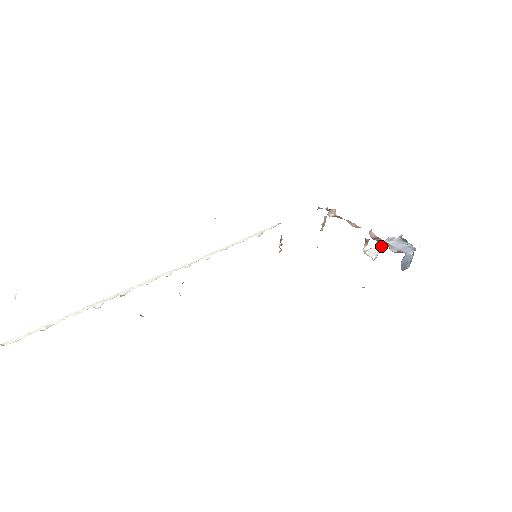
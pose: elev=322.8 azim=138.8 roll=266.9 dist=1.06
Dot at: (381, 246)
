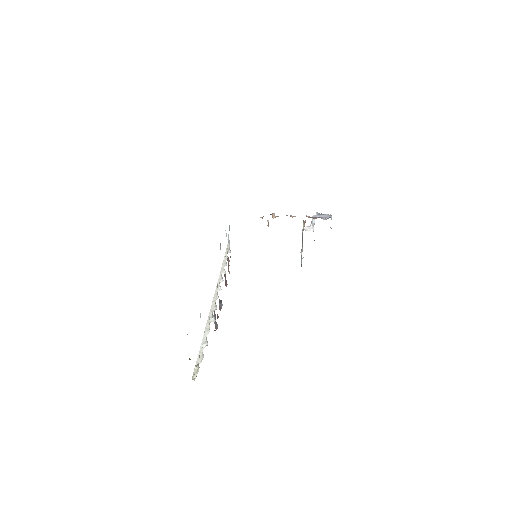
Dot at: (314, 221)
